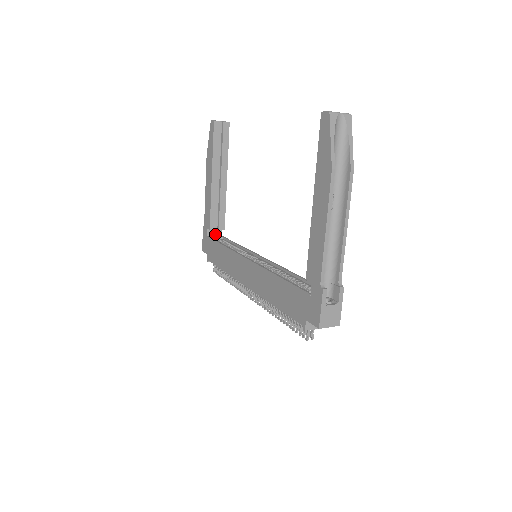
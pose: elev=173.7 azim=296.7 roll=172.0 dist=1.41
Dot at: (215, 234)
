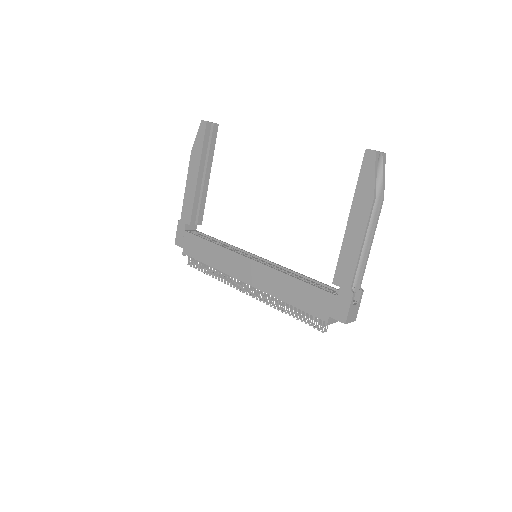
Dot at: (191, 229)
